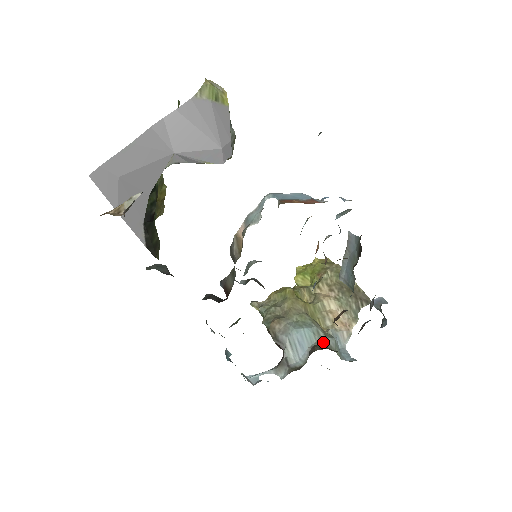
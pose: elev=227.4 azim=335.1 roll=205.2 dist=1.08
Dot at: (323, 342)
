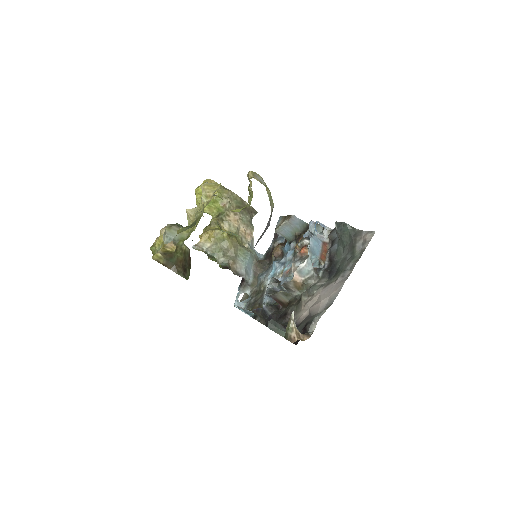
Dot at: (256, 260)
